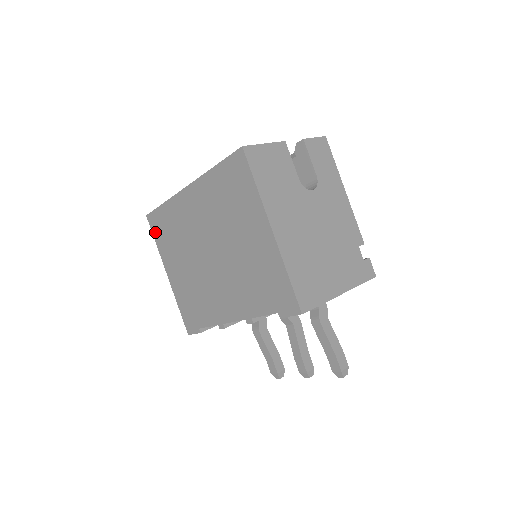
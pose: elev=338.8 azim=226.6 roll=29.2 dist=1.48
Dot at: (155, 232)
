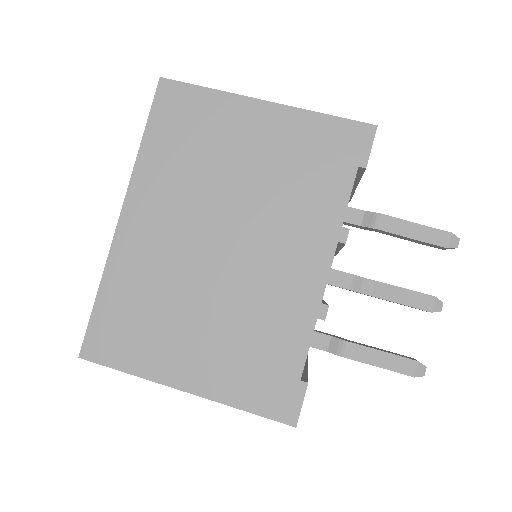
Dot at: (113, 357)
